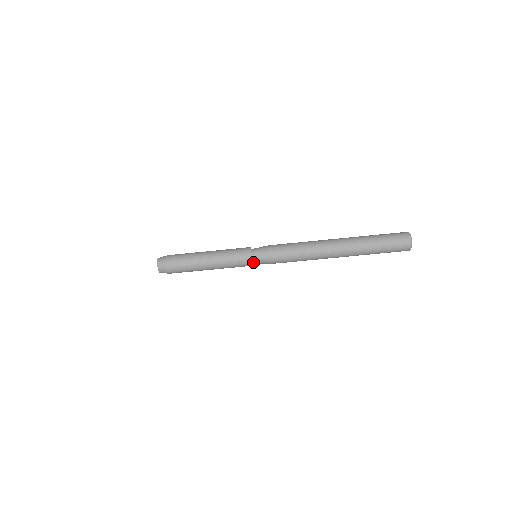
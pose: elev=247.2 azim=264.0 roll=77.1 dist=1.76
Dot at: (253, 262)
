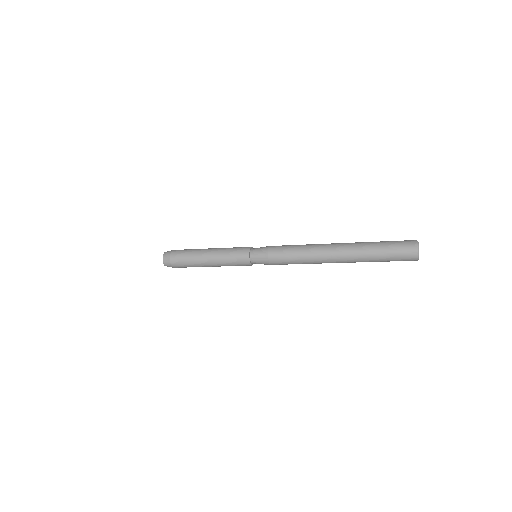
Dot at: occluded
